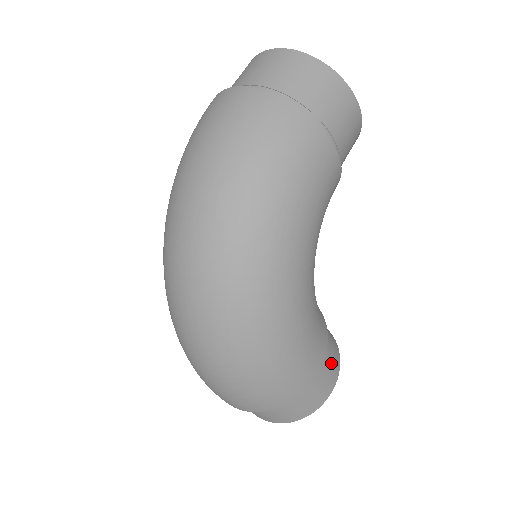
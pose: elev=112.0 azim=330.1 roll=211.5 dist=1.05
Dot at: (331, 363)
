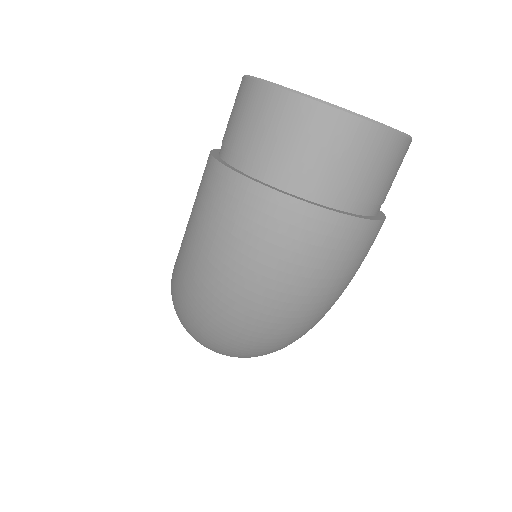
Dot at: occluded
